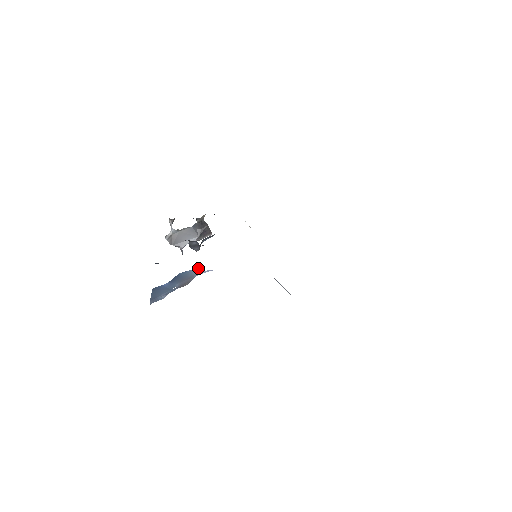
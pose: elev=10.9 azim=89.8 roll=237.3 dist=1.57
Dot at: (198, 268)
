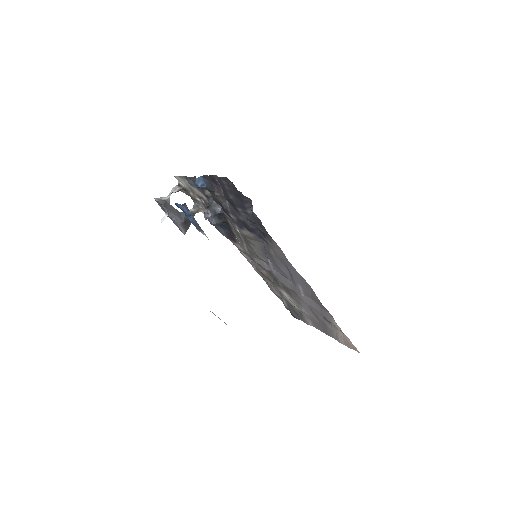
Dot at: occluded
